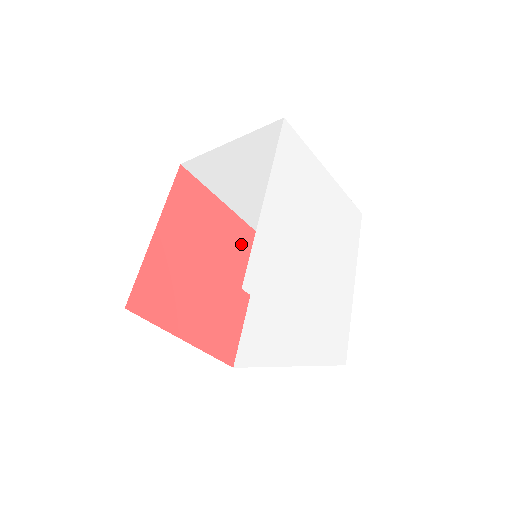
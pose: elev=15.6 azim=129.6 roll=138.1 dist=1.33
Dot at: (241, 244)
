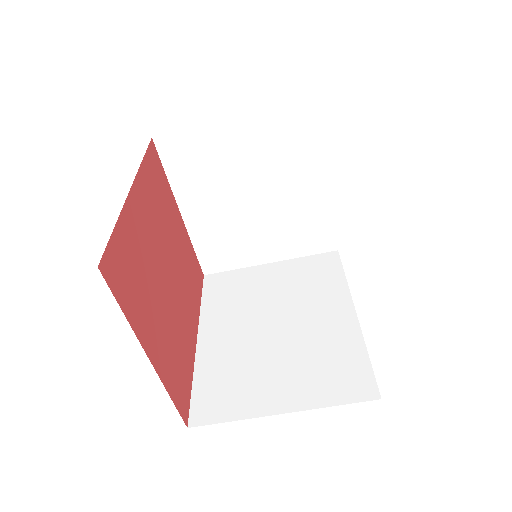
Dot at: (190, 268)
